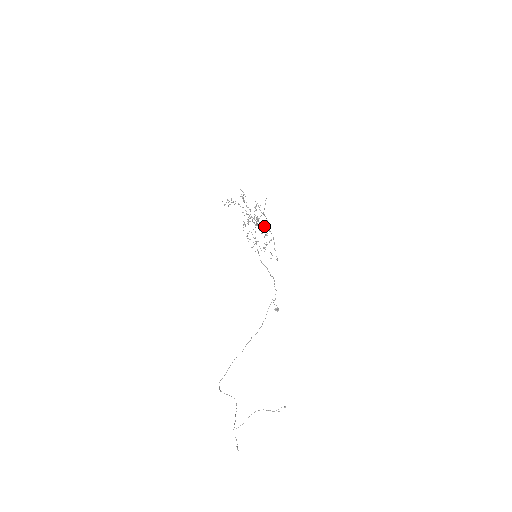
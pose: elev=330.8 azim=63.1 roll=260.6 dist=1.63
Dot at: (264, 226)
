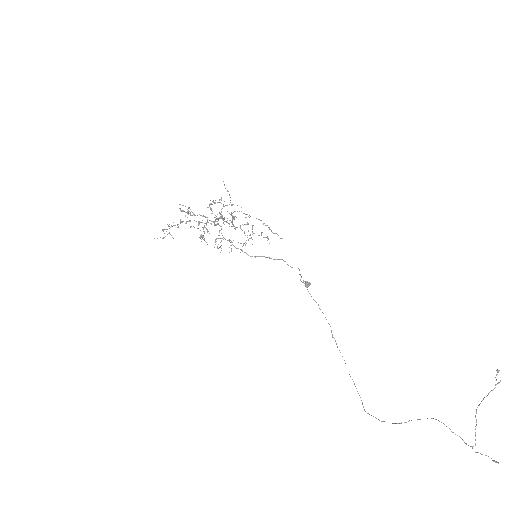
Dot at: occluded
